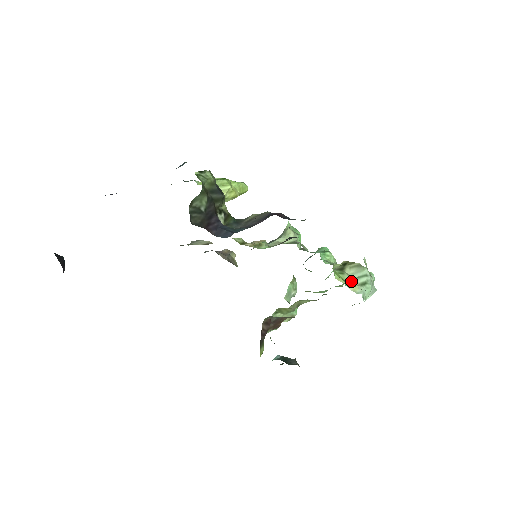
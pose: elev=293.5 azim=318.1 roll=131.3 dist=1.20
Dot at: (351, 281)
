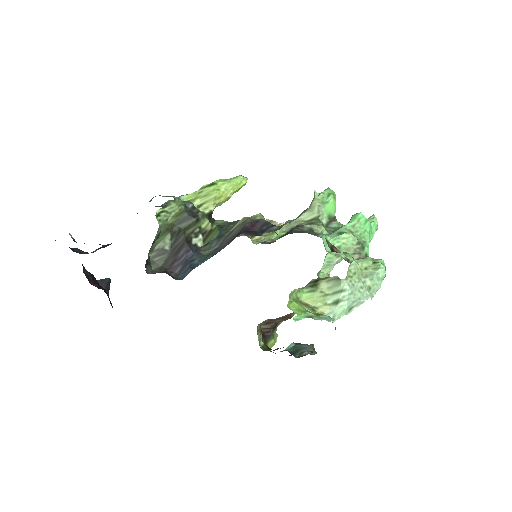
Dot at: (321, 300)
